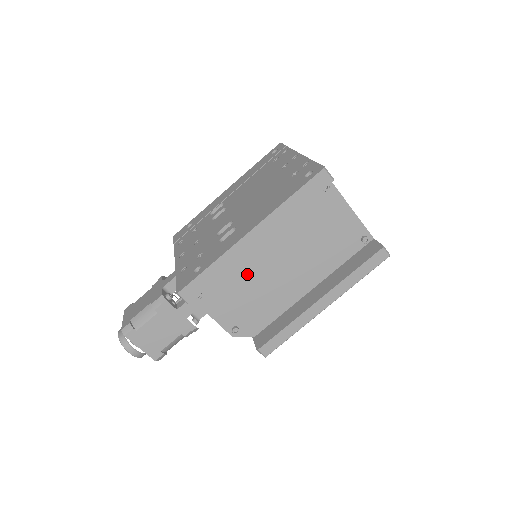
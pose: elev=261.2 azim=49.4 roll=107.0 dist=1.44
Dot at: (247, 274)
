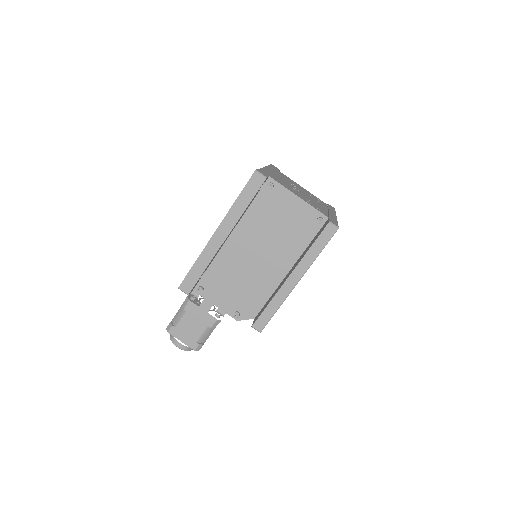
Dot at: (232, 267)
